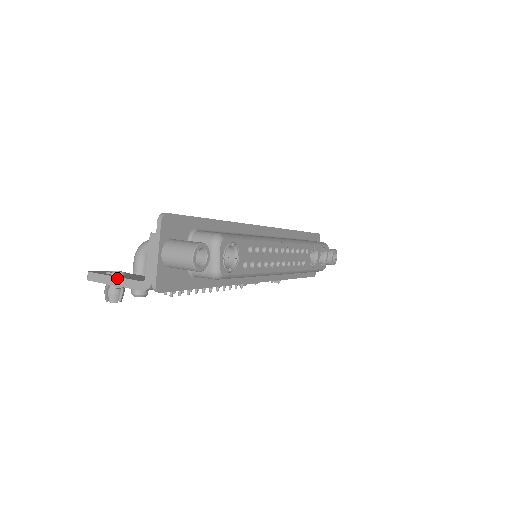
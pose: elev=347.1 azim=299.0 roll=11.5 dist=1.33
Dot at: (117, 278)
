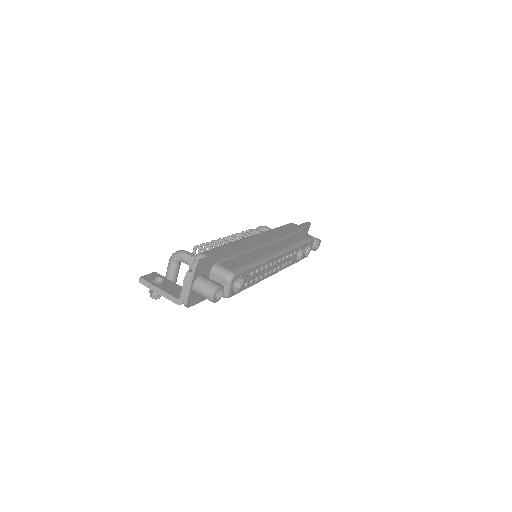
Dot at: (160, 290)
